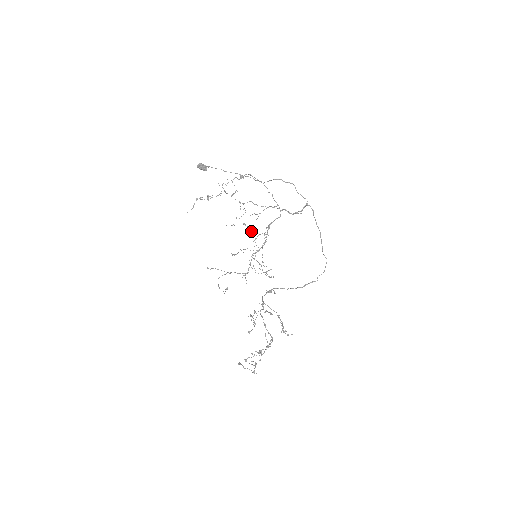
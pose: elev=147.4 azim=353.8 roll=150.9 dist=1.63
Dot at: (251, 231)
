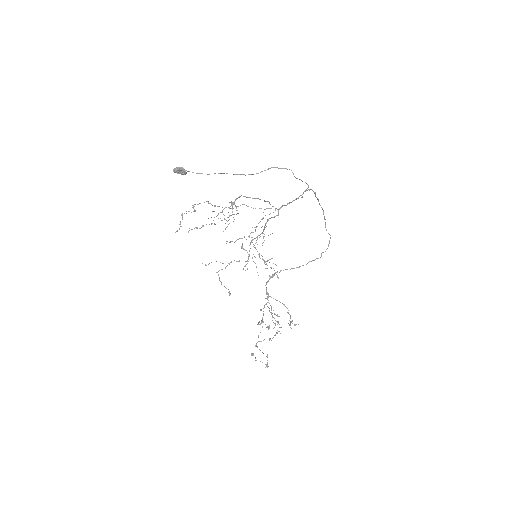
Dot at: occluded
